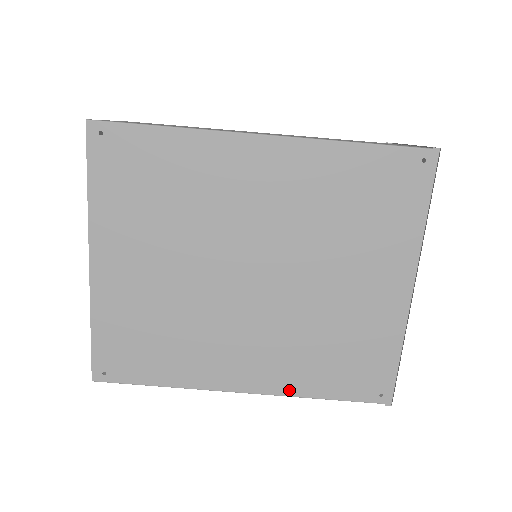
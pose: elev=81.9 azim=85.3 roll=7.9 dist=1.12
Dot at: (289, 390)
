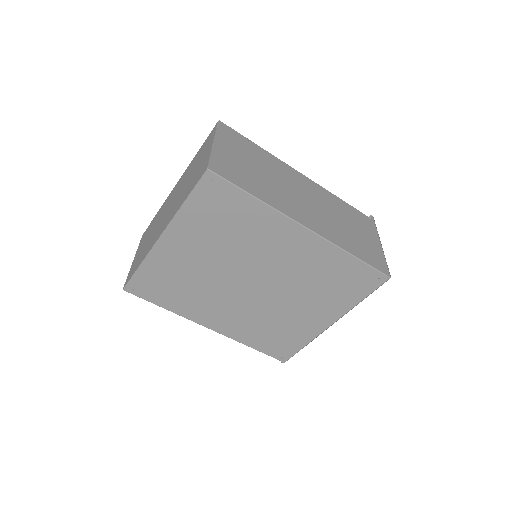
Dot at: (236, 338)
